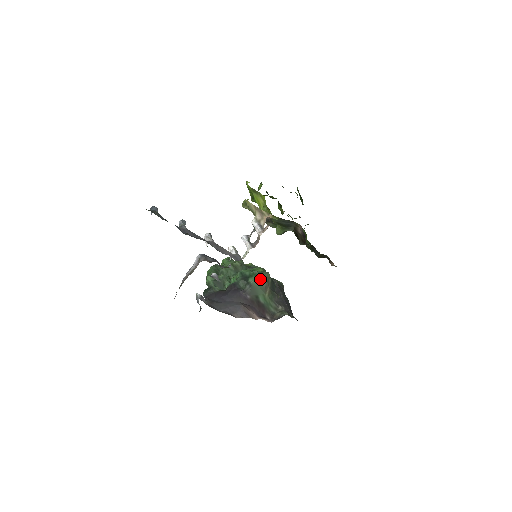
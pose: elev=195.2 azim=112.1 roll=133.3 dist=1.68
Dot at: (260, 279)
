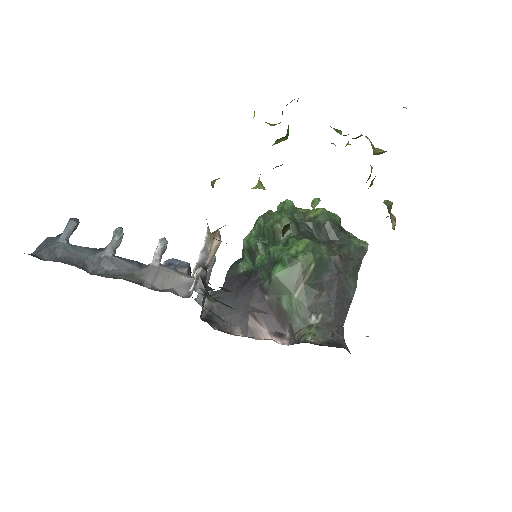
Dot at: (288, 270)
